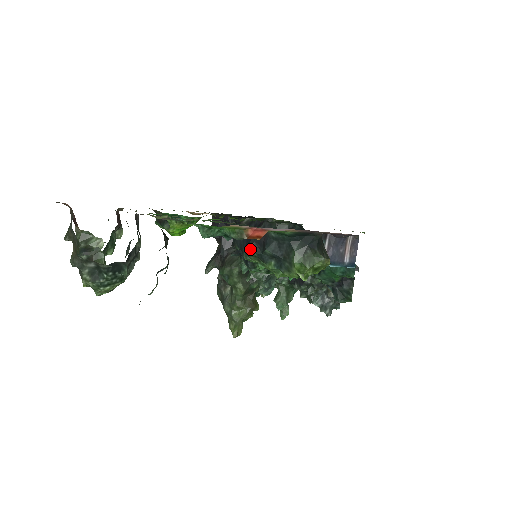
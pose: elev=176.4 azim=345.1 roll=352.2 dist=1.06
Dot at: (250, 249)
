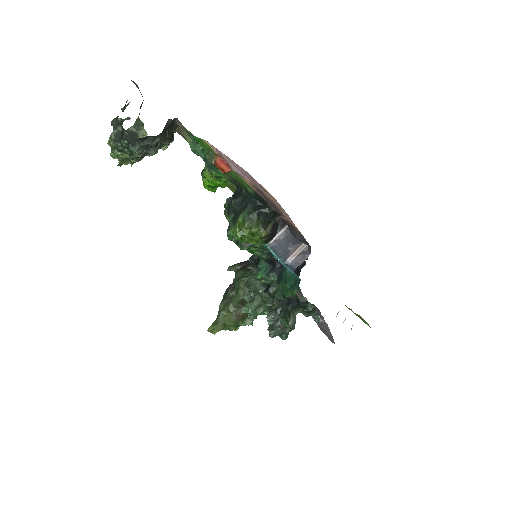
Dot at: (227, 199)
